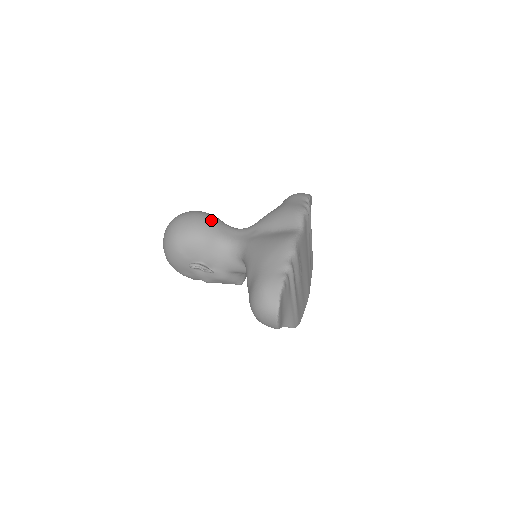
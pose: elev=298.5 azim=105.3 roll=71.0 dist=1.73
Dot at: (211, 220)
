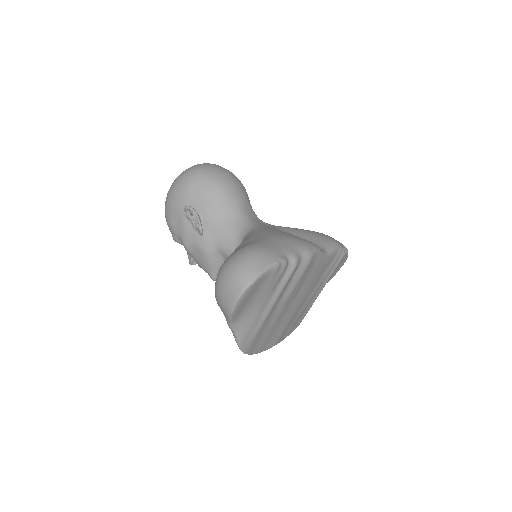
Dot at: (242, 188)
